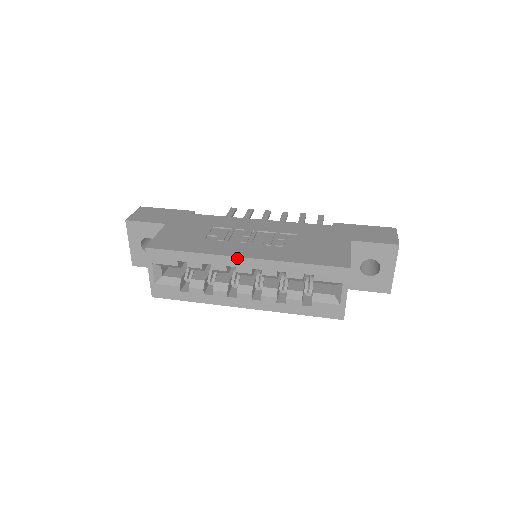
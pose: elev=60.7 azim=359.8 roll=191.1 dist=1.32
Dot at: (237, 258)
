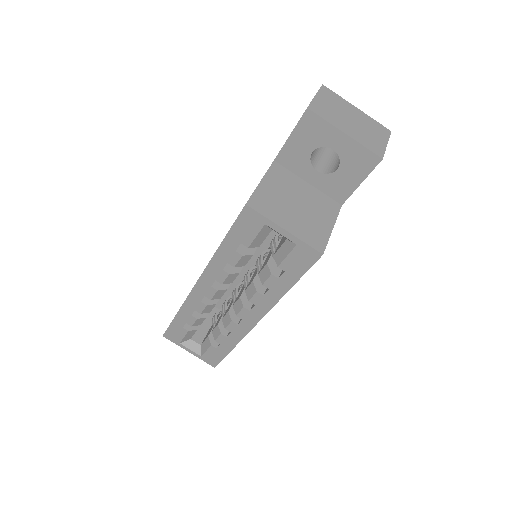
Dot at: (194, 289)
